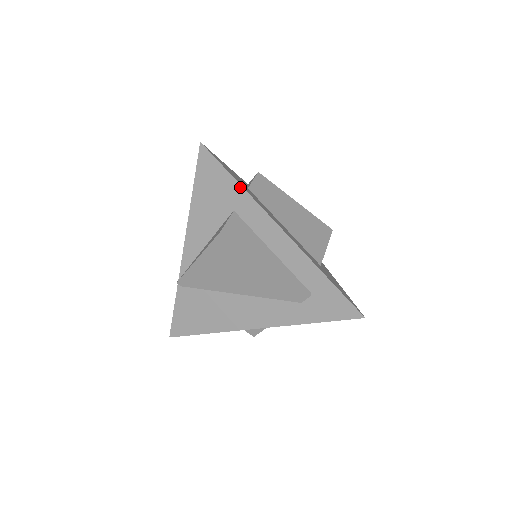
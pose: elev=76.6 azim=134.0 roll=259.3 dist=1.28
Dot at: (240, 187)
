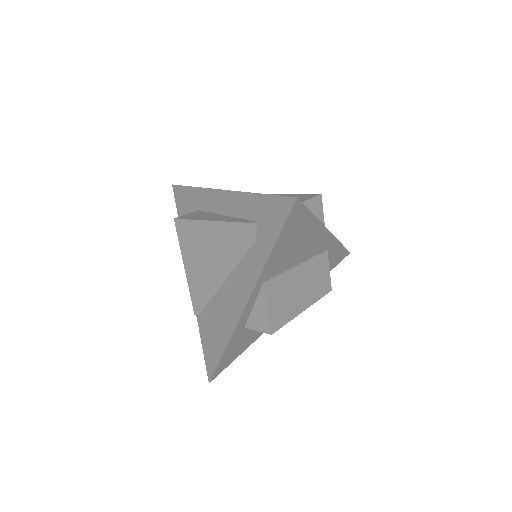
Dot at: (194, 189)
